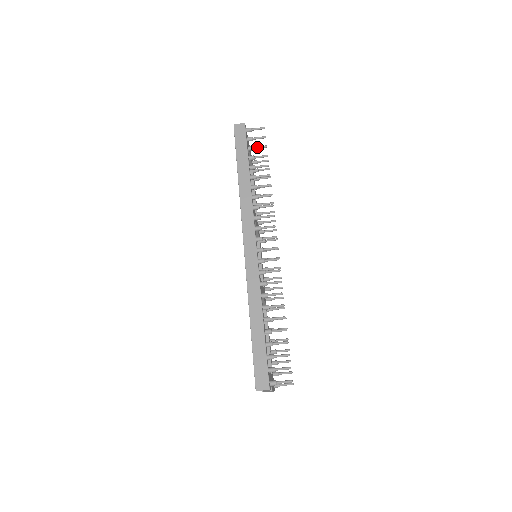
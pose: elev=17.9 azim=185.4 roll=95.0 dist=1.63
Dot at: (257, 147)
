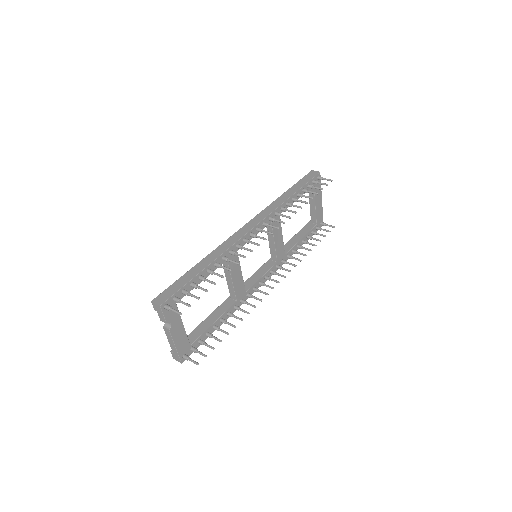
Dot at: (315, 187)
